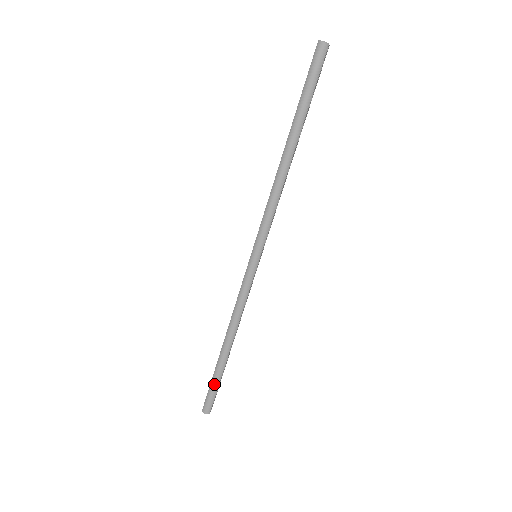
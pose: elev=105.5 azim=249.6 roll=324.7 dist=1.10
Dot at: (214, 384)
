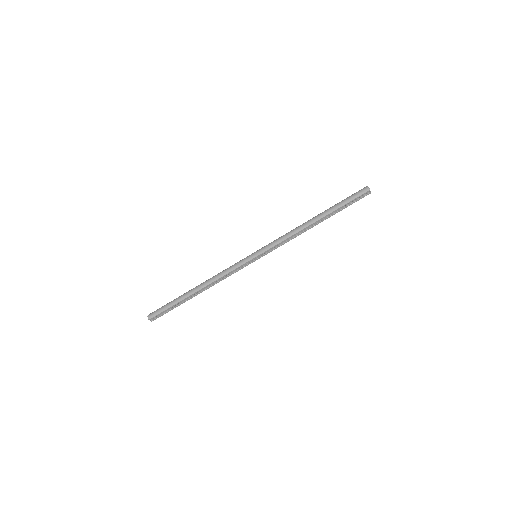
Dot at: (170, 303)
